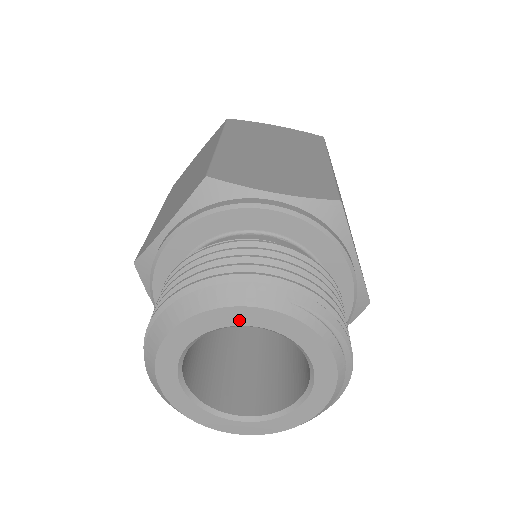
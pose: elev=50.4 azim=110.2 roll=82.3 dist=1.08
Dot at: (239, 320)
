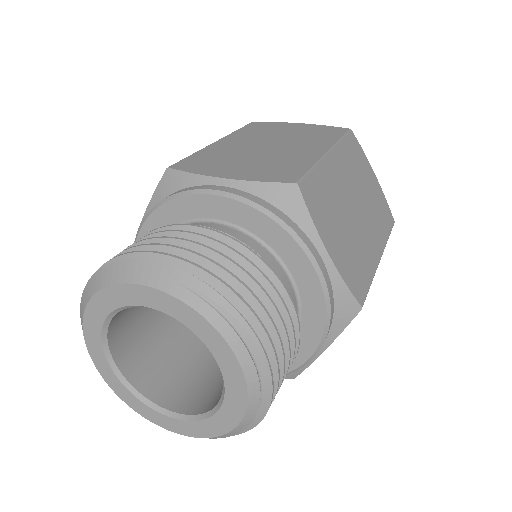
Dot at: (132, 299)
